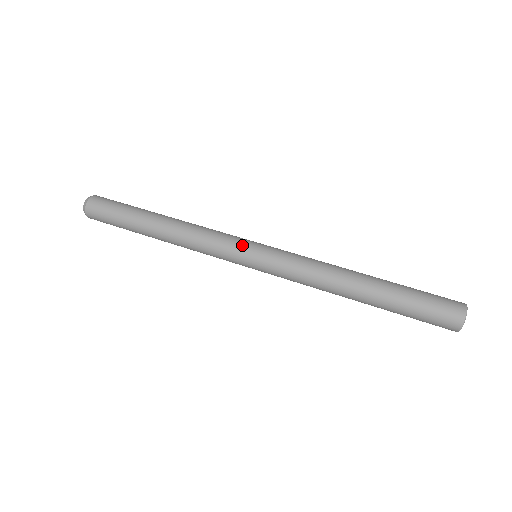
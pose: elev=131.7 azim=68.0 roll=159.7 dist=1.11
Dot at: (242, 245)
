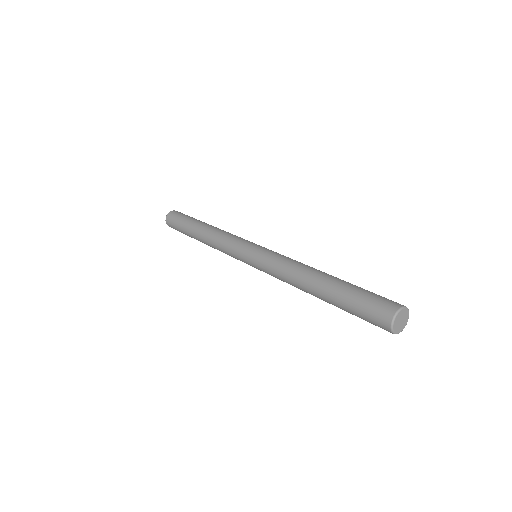
Dot at: (249, 242)
